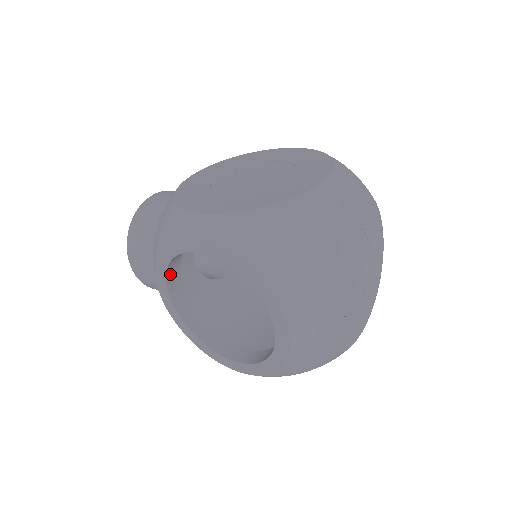
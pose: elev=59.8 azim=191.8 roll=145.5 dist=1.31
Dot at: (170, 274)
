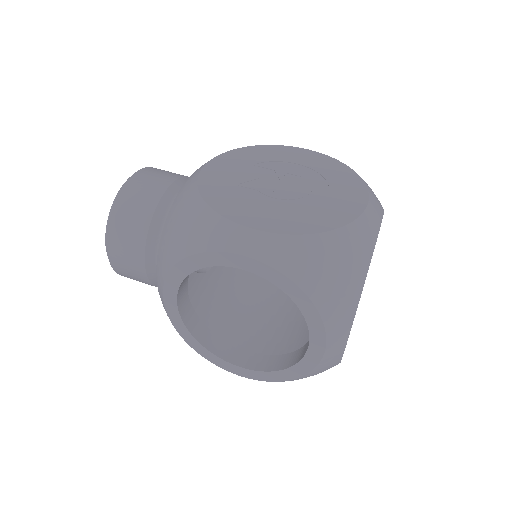
Dot at: (184, 279)
